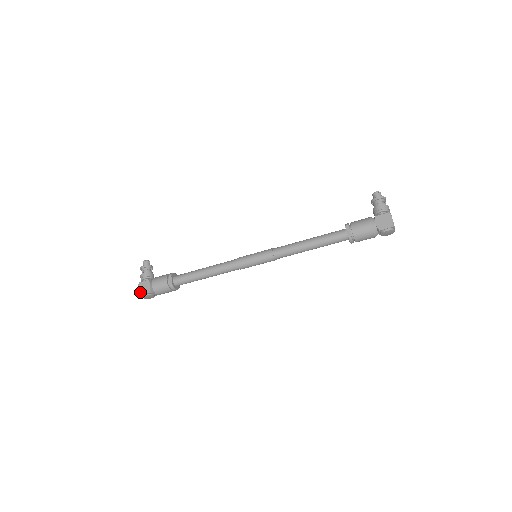
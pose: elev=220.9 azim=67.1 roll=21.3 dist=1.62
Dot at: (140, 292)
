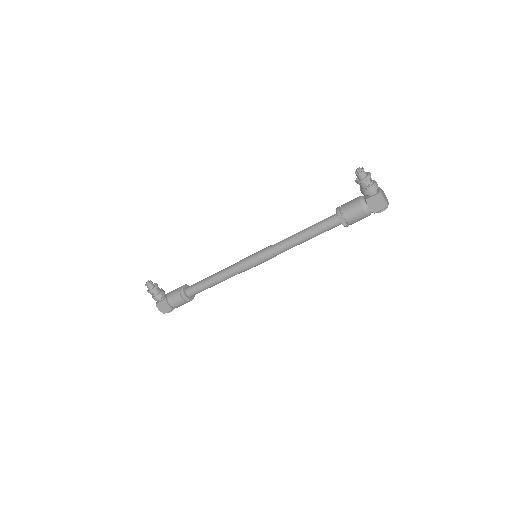
Dot at: (163, 312)
